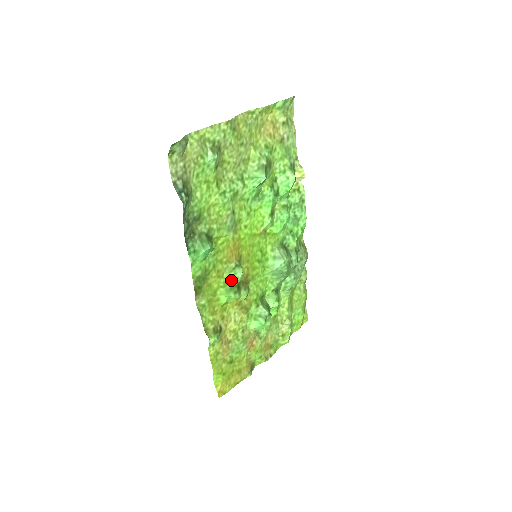
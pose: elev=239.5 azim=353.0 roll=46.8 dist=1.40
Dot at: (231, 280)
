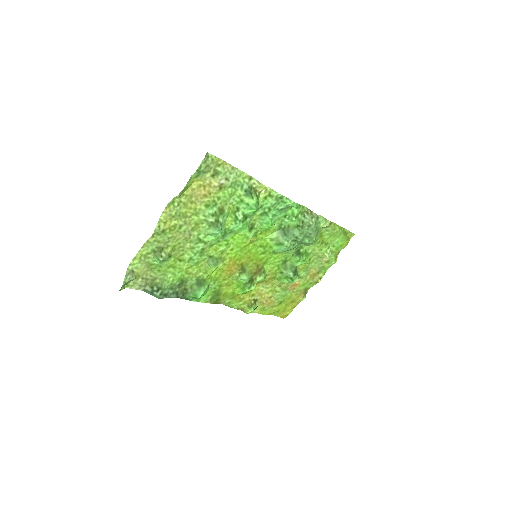
Dot at: (241, 282)
